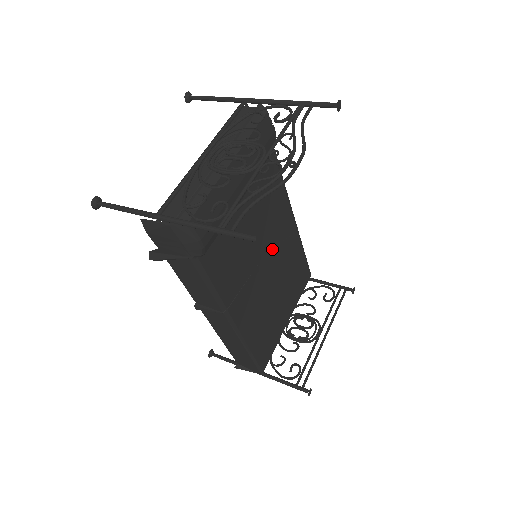
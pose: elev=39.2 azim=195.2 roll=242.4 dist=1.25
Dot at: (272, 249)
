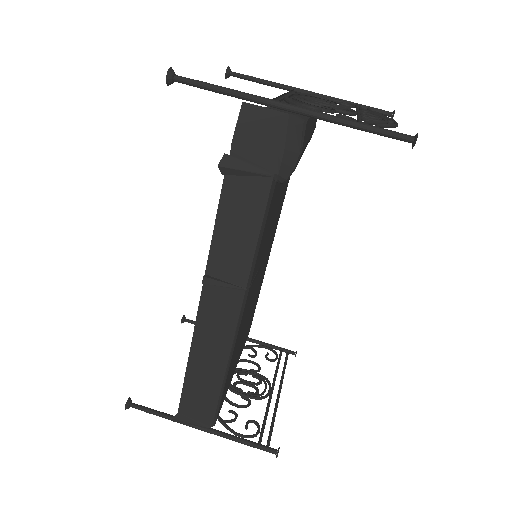
Dot at: (265, 259)
